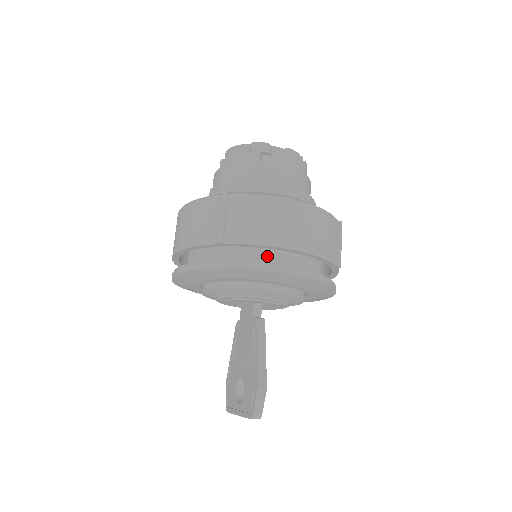
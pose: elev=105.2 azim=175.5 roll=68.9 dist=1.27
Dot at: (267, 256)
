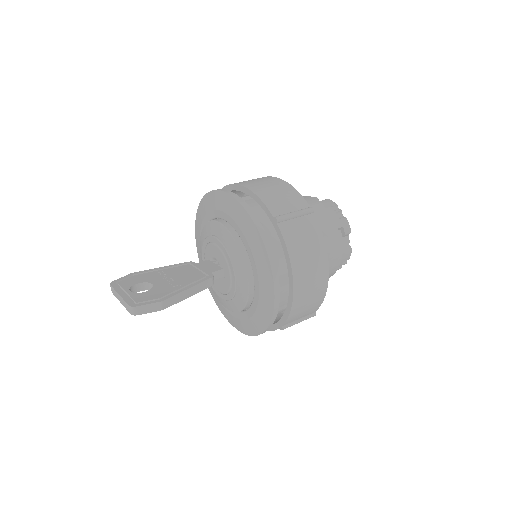
Dot at: (278, 264)
